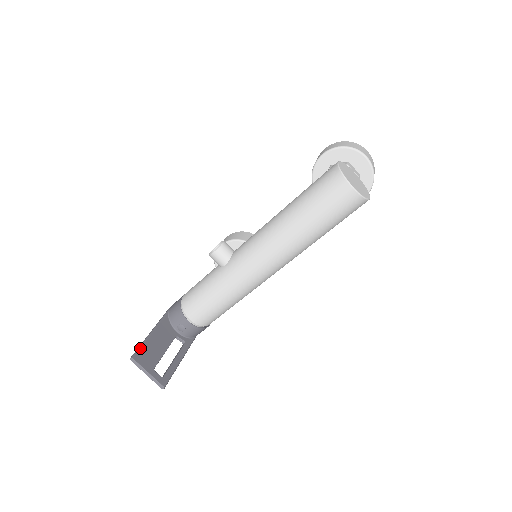
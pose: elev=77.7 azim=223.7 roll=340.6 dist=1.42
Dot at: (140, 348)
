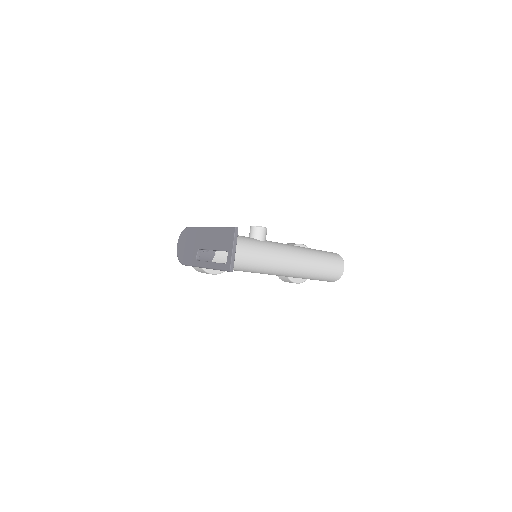
Dot at: occluded
